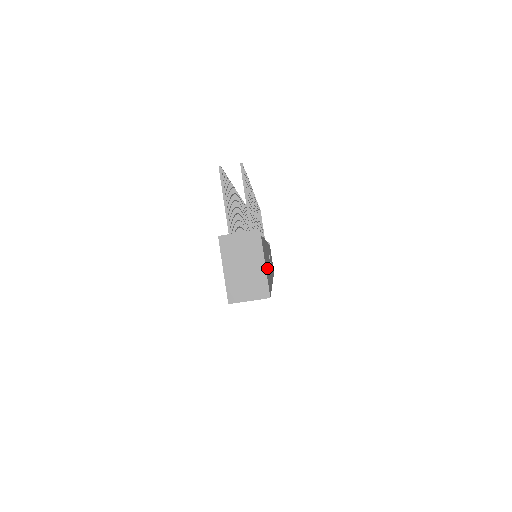
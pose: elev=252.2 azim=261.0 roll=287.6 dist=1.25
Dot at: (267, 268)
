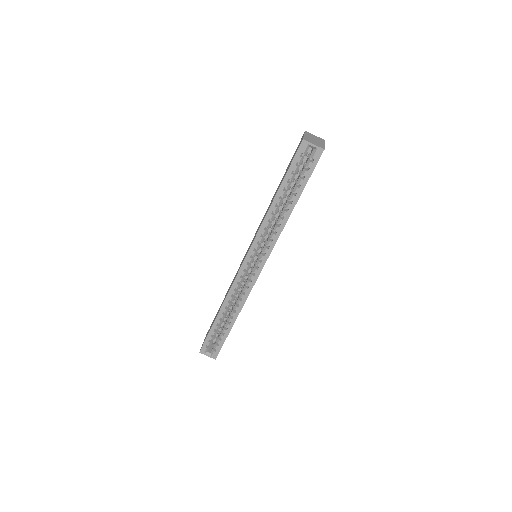
Dot at: occluded
